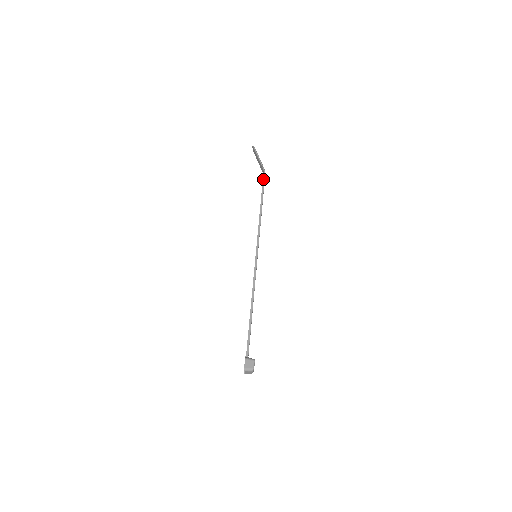
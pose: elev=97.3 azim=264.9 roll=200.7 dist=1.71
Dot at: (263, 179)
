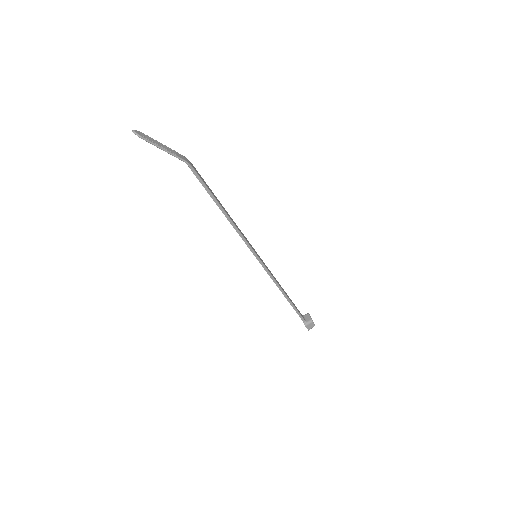
Dot at: (196, 177)
